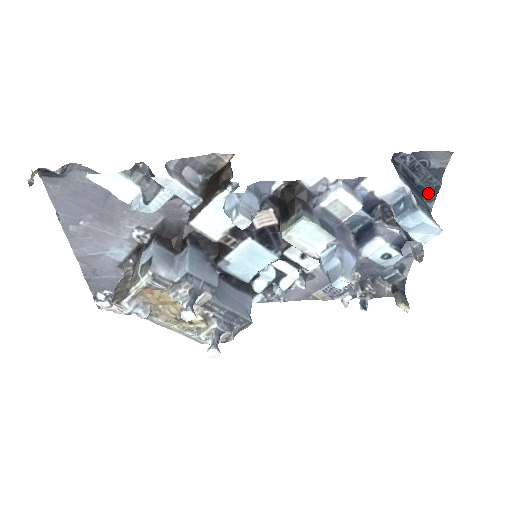
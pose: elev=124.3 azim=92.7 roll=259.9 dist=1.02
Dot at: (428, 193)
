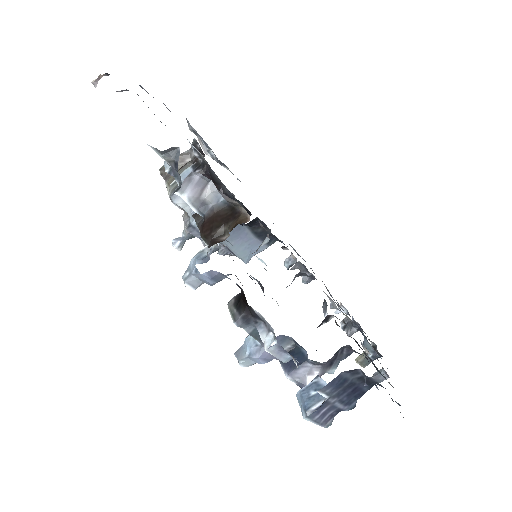
Dot at: occluded
